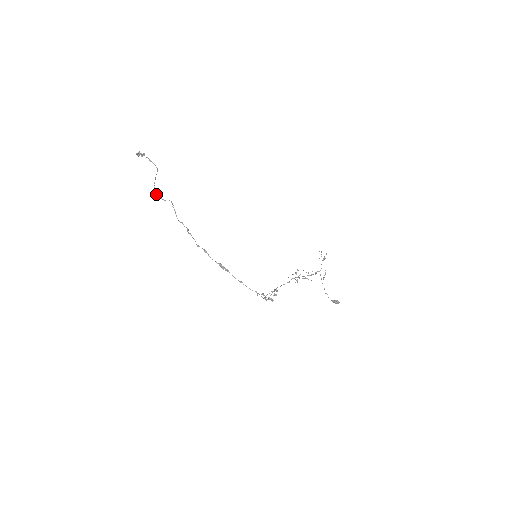
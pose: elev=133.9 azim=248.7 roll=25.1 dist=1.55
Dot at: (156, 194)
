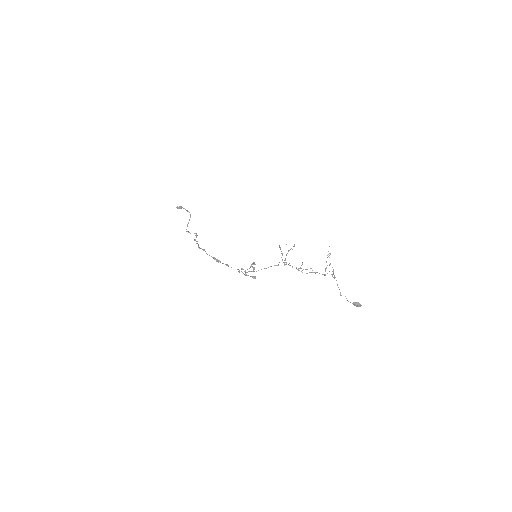
Dot at: (186, 231)
